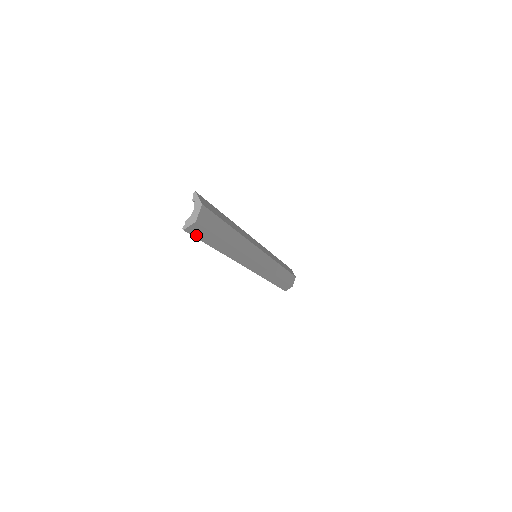
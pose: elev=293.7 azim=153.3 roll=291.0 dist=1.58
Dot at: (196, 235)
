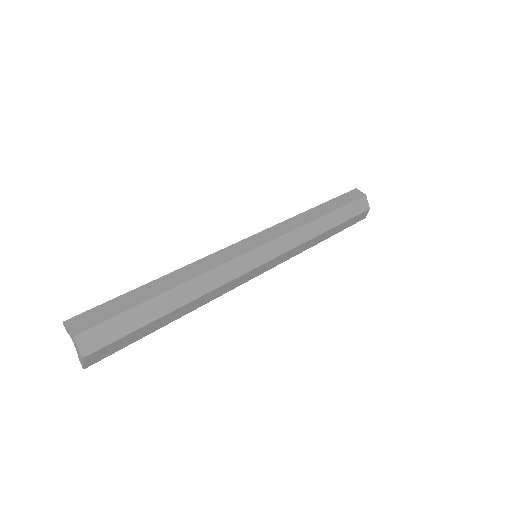
Dot at: (111, 352)
